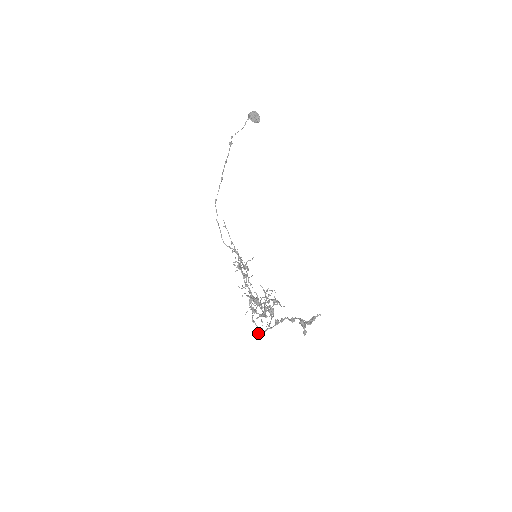
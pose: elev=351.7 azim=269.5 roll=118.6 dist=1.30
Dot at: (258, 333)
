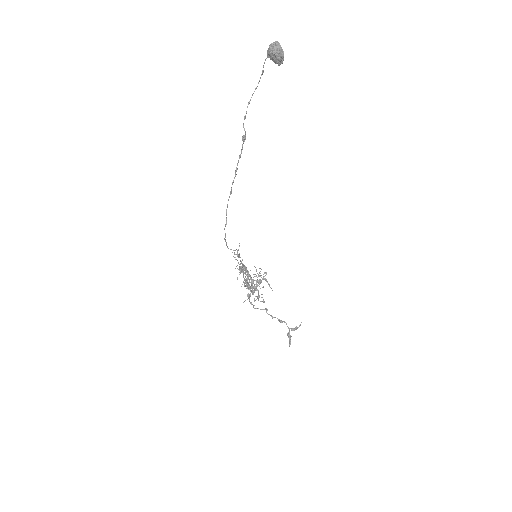
Dot at: occluded
